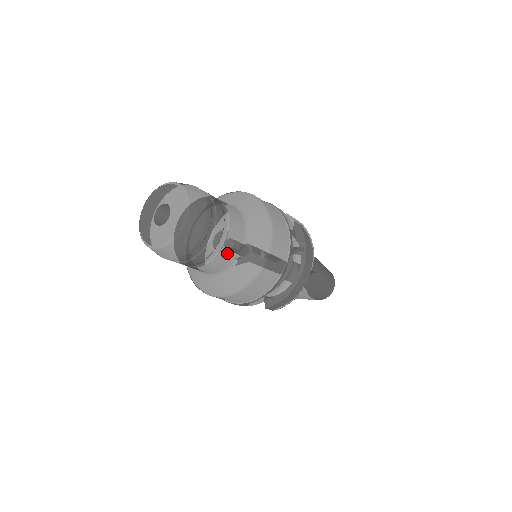
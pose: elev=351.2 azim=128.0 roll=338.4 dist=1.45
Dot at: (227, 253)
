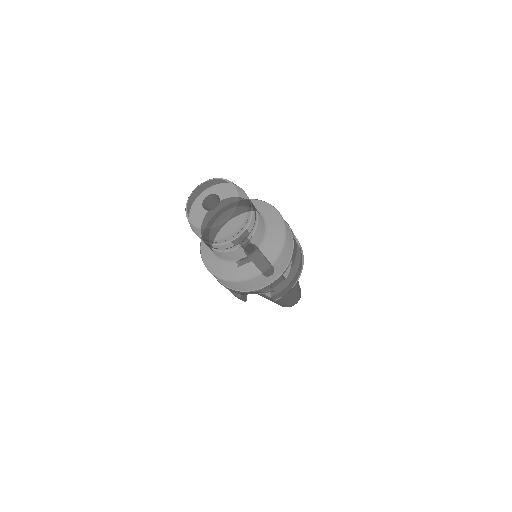
Dot at: (256, 237)
